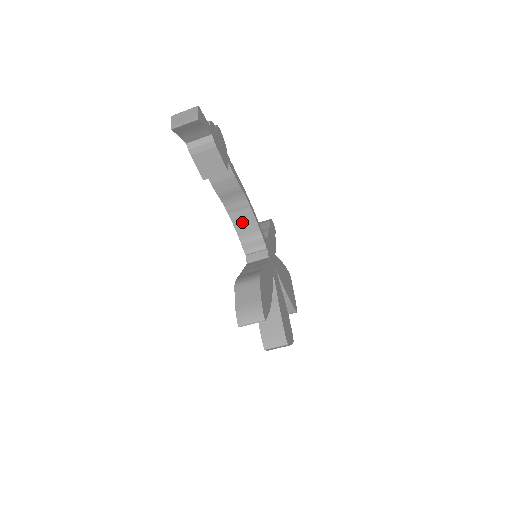
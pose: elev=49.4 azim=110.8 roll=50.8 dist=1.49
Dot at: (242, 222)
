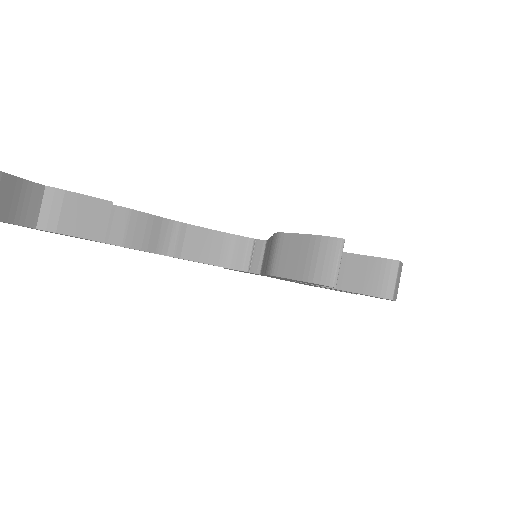
Dot at: (201, 249)
